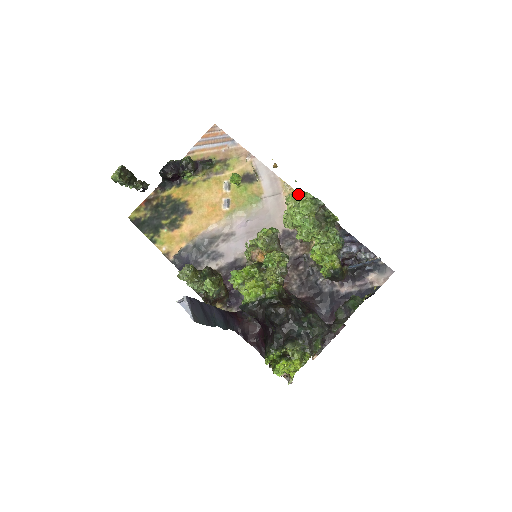
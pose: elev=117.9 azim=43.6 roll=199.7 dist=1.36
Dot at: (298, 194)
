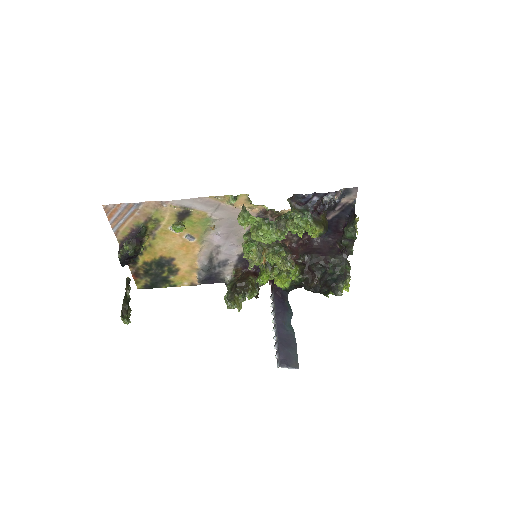
Dot at: (248, 221)
